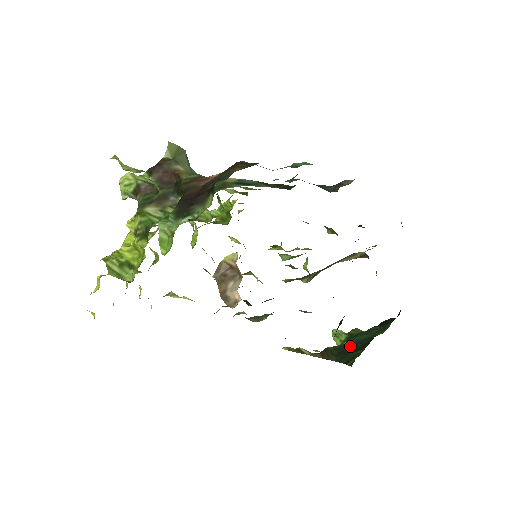
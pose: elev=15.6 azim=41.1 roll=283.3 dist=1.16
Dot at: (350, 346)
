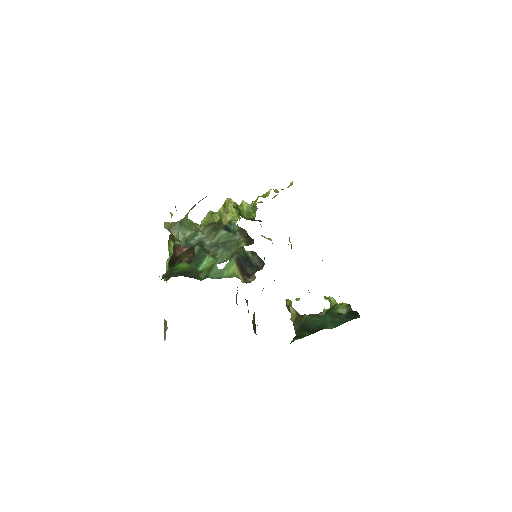
Dot at: (310, 325)
